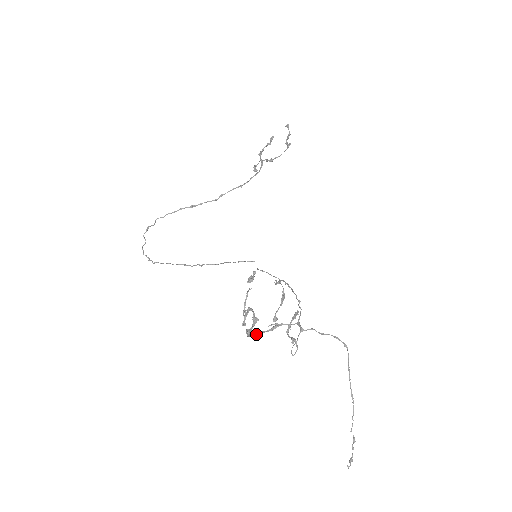
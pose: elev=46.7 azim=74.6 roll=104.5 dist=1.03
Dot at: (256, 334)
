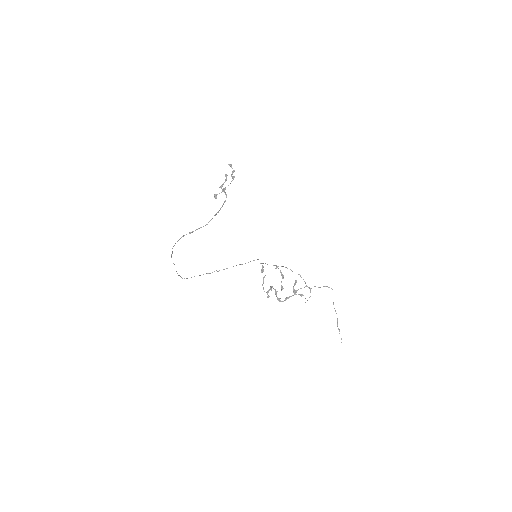
Dot at: occluded
